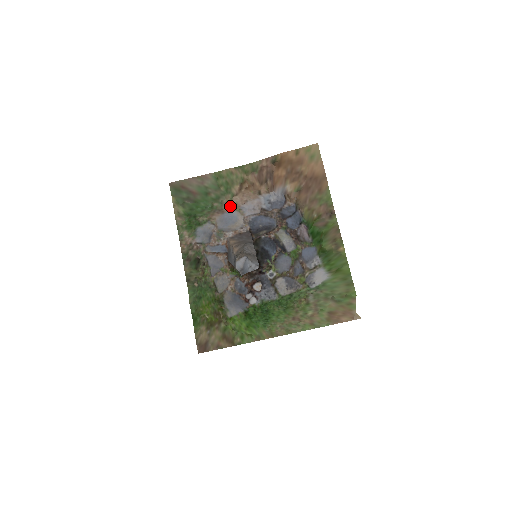
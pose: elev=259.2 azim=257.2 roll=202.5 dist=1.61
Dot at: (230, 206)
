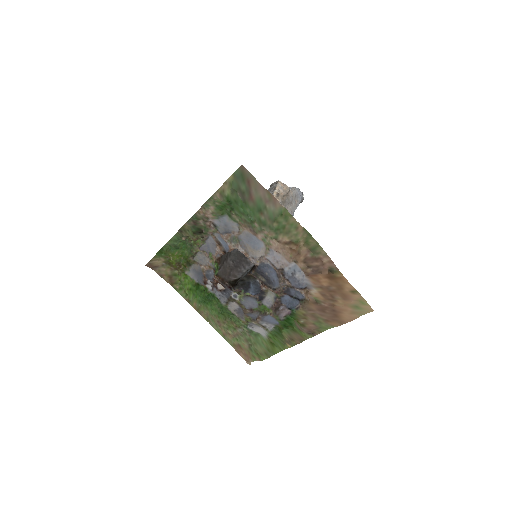
Dot at: (265, 239)
